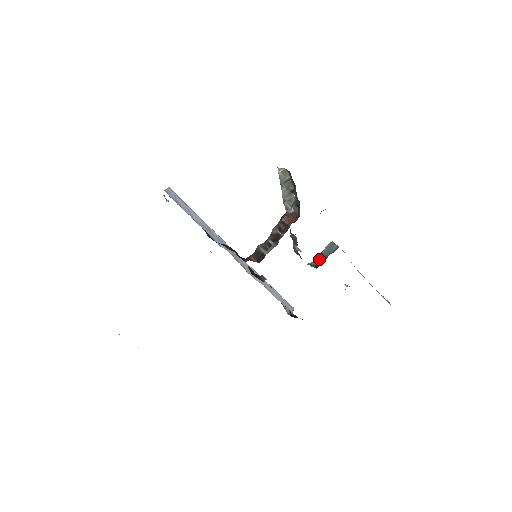
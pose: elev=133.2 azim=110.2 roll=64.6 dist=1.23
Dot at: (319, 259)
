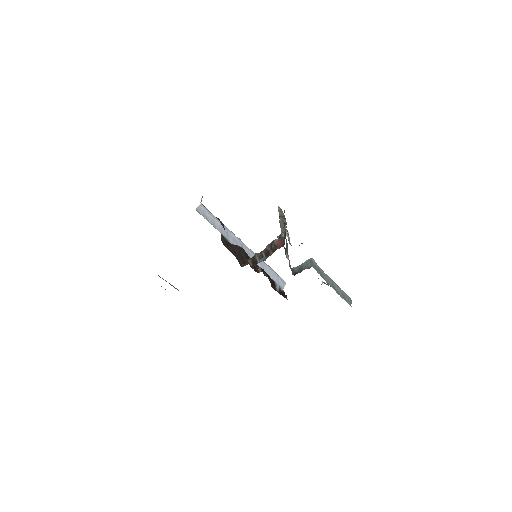
Dot at: (299, 268)
